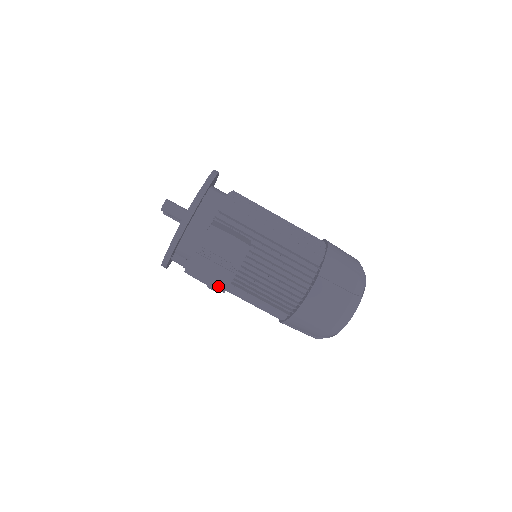
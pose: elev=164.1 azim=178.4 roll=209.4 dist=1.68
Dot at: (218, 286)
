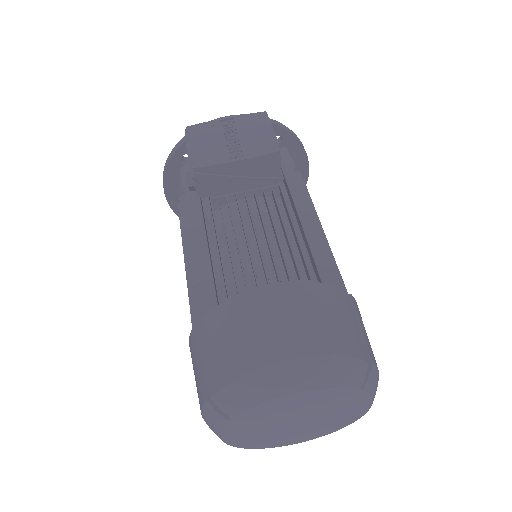
Dot at: (196, 159)
